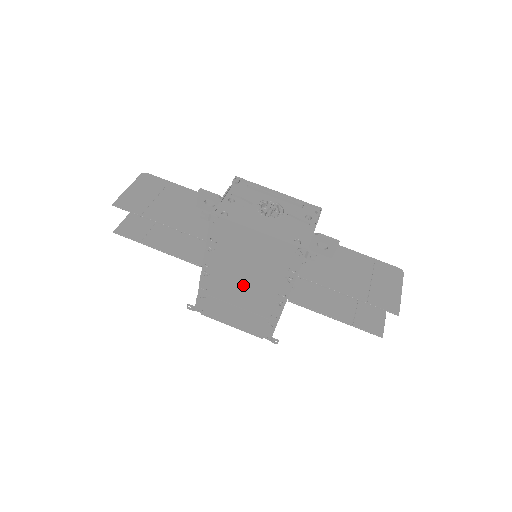
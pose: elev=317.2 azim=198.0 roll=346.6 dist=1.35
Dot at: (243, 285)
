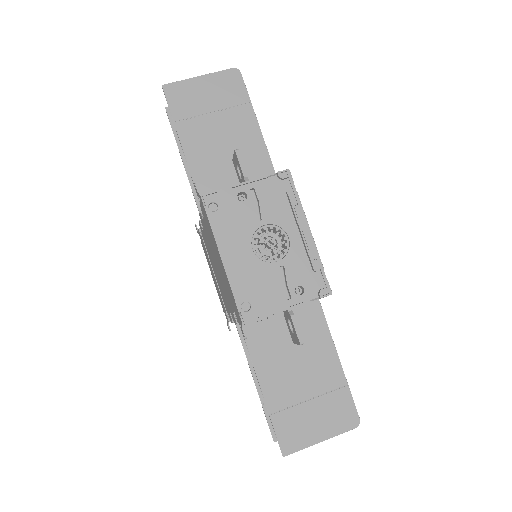
Dot at: (216, 269)
